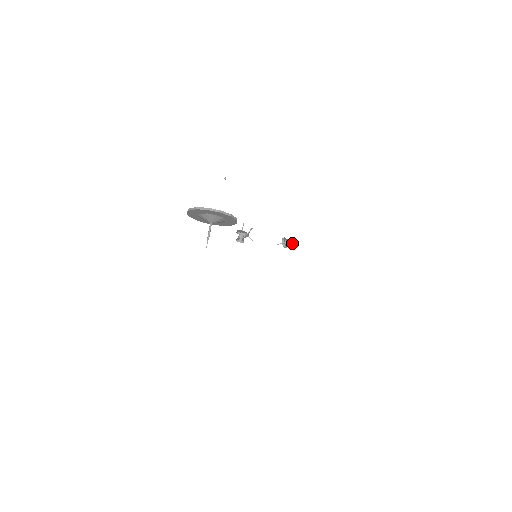
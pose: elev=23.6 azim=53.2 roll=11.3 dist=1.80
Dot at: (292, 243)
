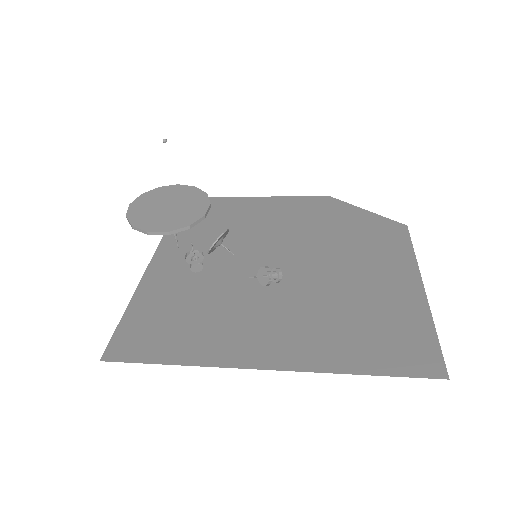
Dot at: (281, 274)
